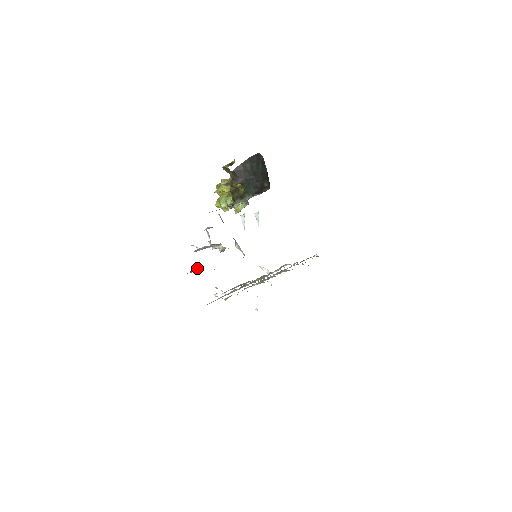
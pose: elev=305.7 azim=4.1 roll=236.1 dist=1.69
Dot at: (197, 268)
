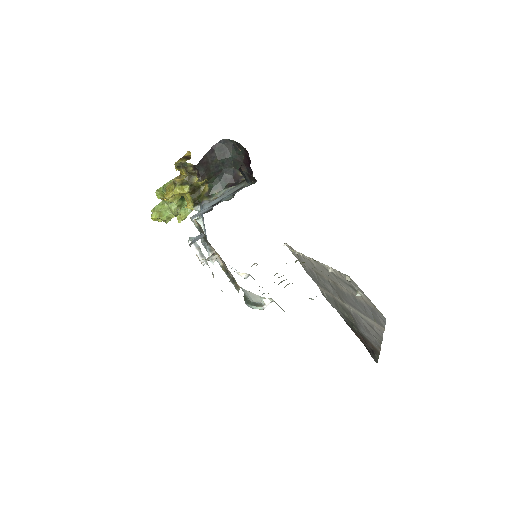
Dot at: occluded
